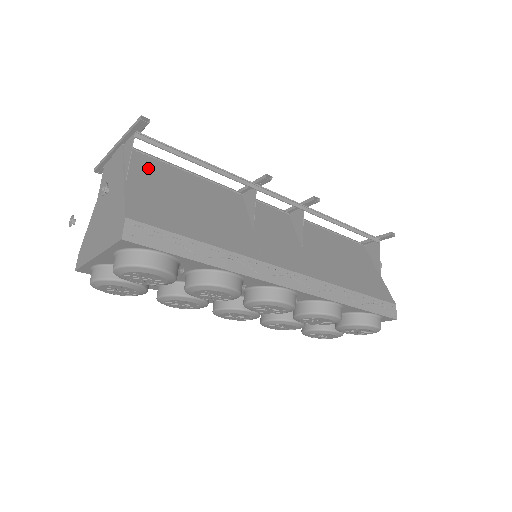
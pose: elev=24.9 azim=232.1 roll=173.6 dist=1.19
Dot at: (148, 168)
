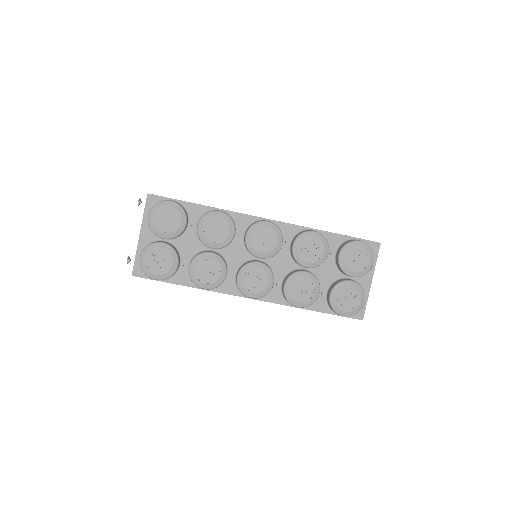
Dot at: occluded
